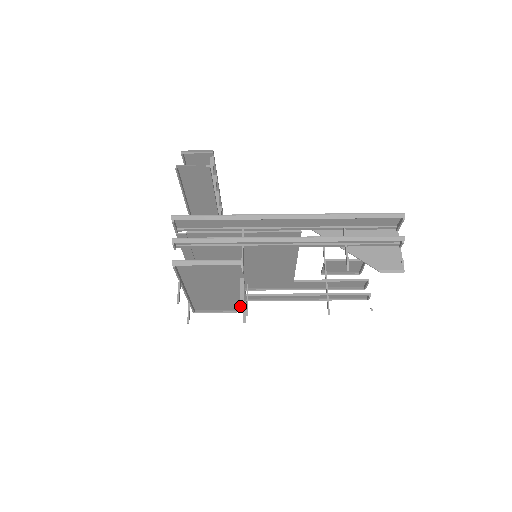
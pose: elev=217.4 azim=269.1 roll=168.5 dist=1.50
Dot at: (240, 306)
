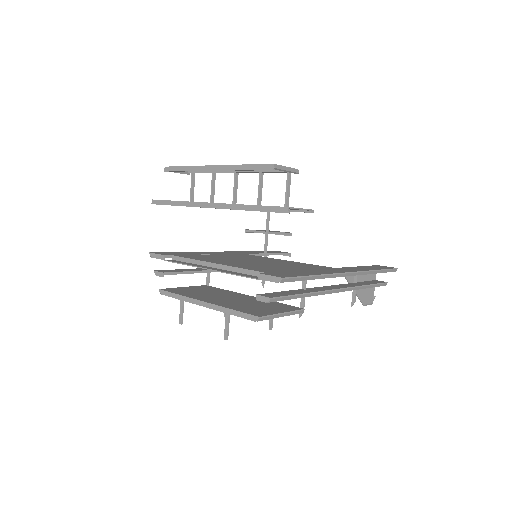
Dot at: (209, 288)
